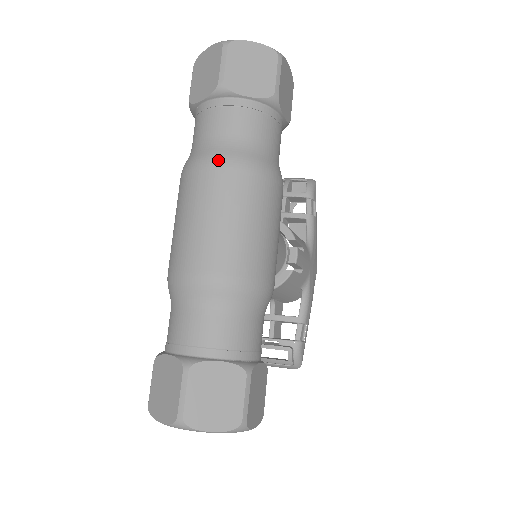
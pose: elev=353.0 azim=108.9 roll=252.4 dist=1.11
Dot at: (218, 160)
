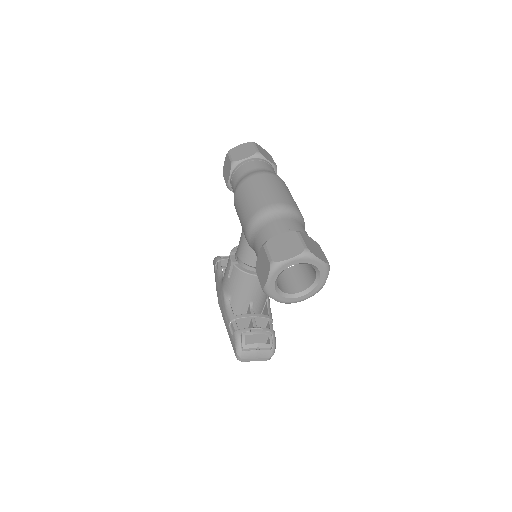
Dot at: (270, 172)
